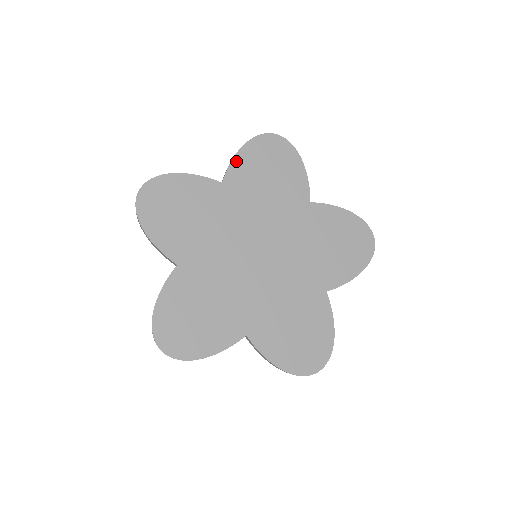
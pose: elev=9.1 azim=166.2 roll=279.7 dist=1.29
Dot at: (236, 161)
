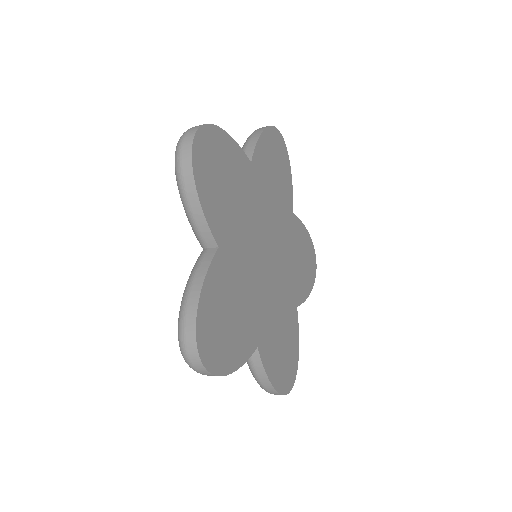
Dot at: (260, 144)
